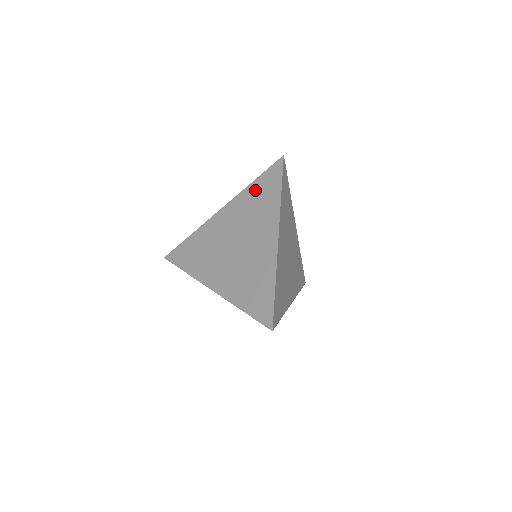
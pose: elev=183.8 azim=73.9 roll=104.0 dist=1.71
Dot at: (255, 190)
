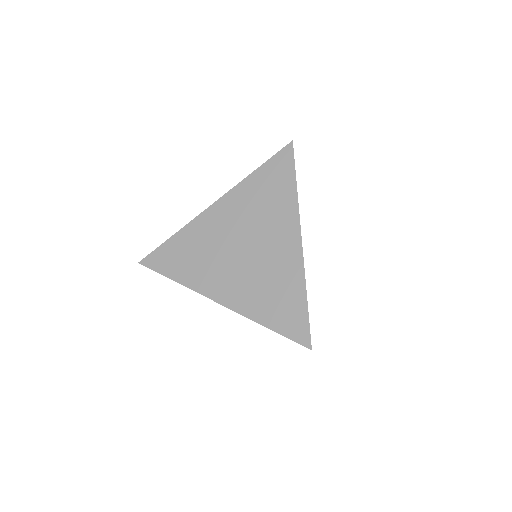
Dot at: (260, 181)
